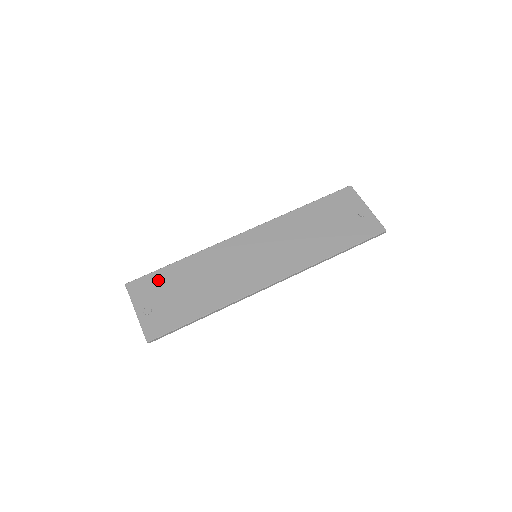
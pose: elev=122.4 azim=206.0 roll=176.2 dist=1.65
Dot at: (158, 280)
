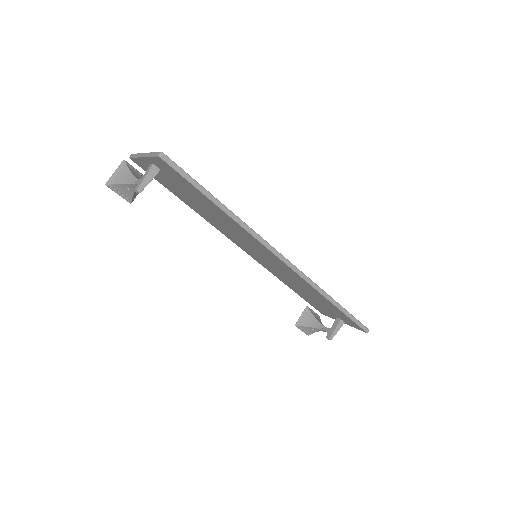
Dot at: occluded
